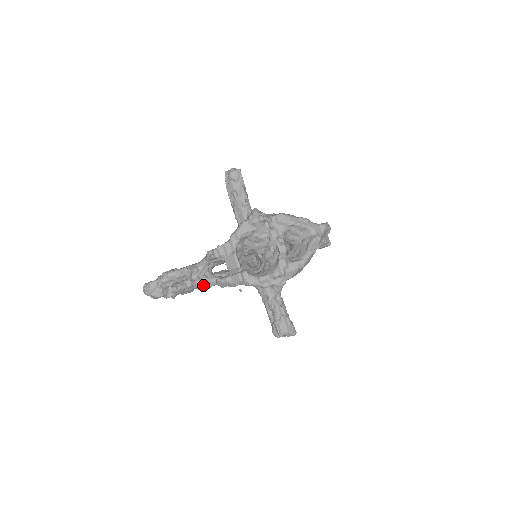
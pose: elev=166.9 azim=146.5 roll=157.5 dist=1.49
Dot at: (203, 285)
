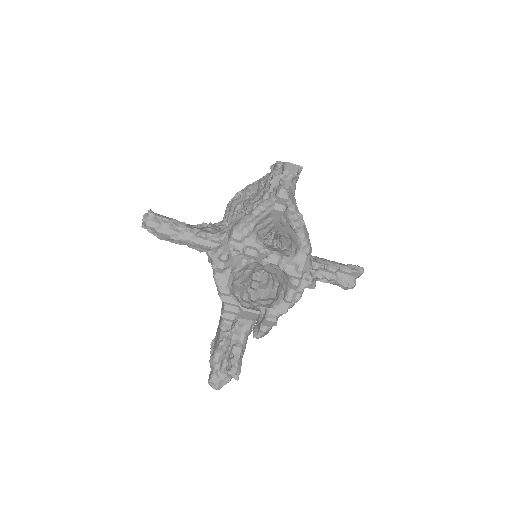
Dot at: (248, 333)
